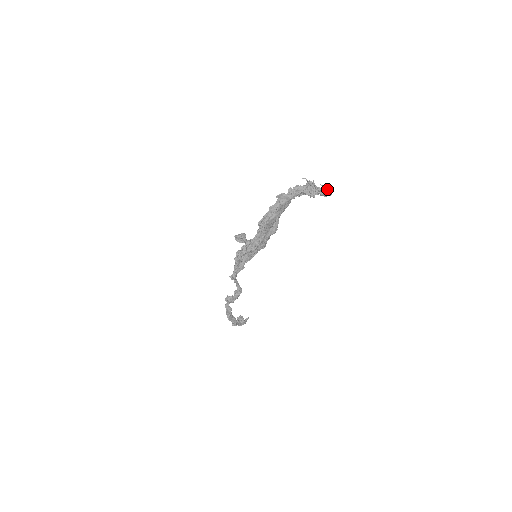
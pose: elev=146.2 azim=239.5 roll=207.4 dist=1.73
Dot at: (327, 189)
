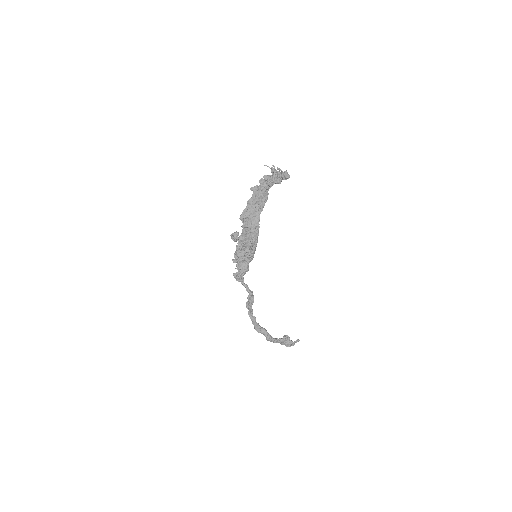
Dot at: (285, 172)
